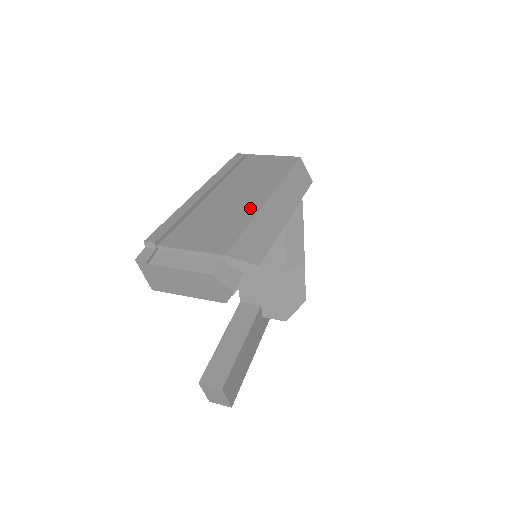
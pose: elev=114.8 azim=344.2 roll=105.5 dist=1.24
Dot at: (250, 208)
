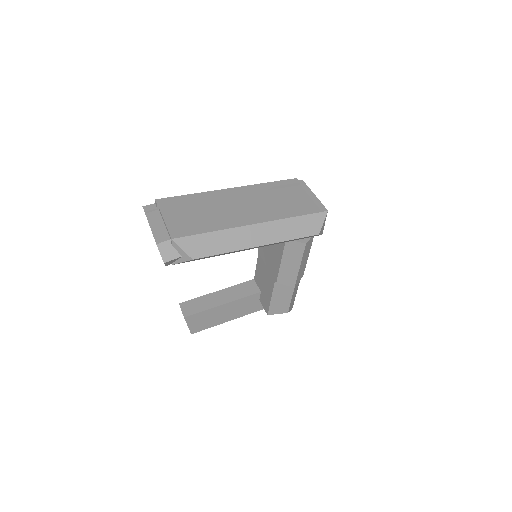
Dot at: (232, 222)
